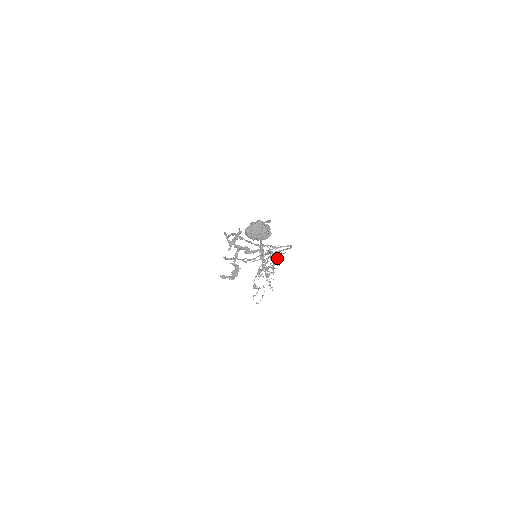
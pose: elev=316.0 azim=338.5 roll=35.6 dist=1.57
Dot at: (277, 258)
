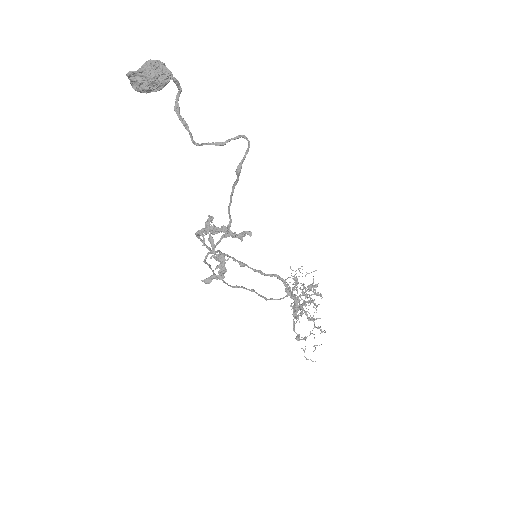
Dot at: (313, 290)
